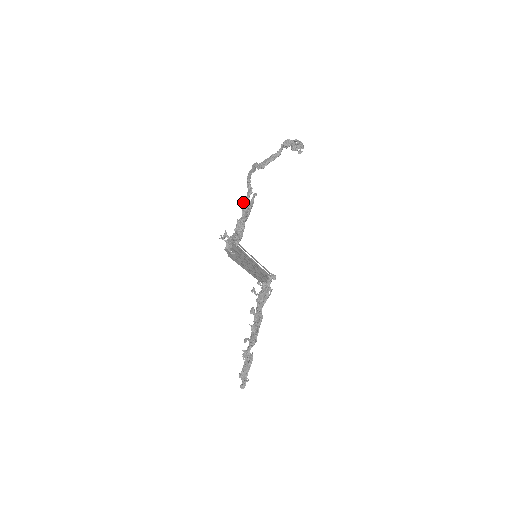
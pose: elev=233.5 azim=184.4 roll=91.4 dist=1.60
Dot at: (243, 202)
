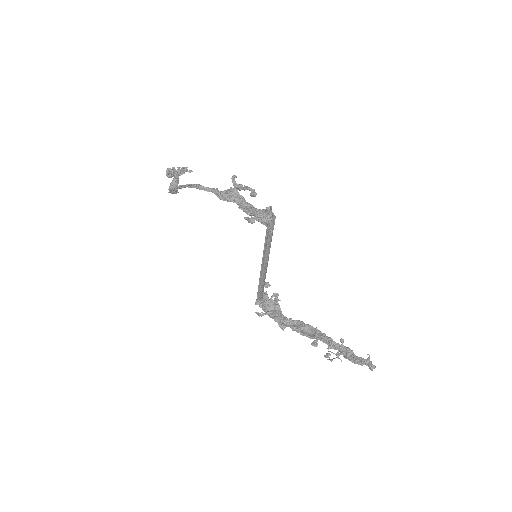
Dot at: (224, 195)
